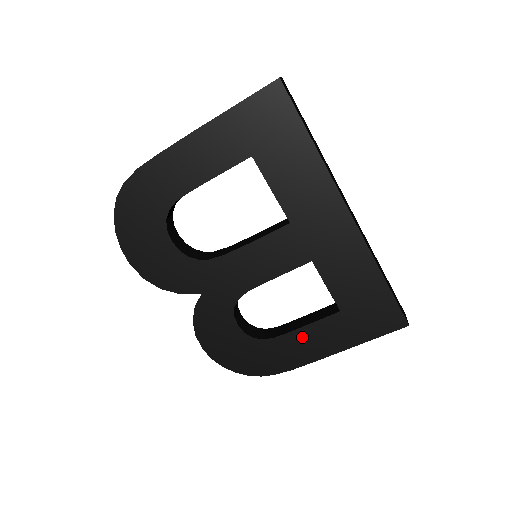
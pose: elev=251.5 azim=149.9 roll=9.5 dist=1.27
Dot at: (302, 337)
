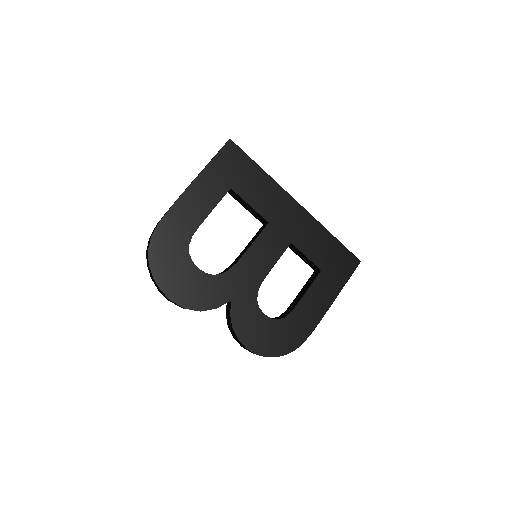
Dot at: (308, 302)
